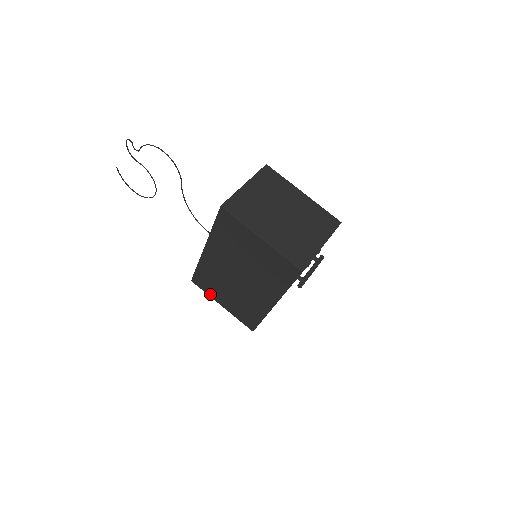
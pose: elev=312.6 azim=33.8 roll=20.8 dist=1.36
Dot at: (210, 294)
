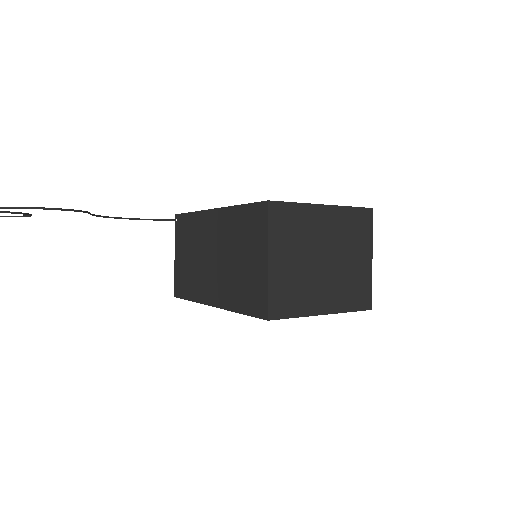
Dot at: occluded
